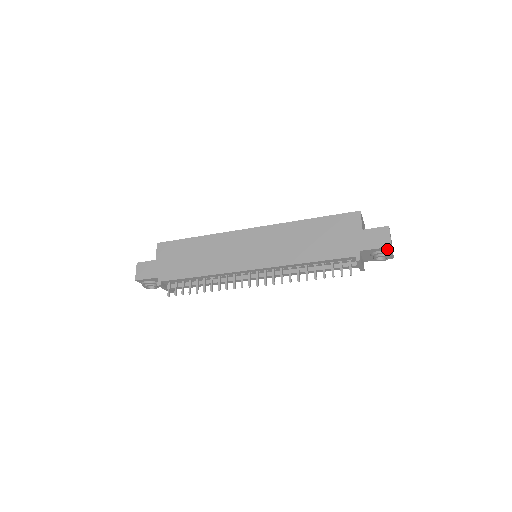
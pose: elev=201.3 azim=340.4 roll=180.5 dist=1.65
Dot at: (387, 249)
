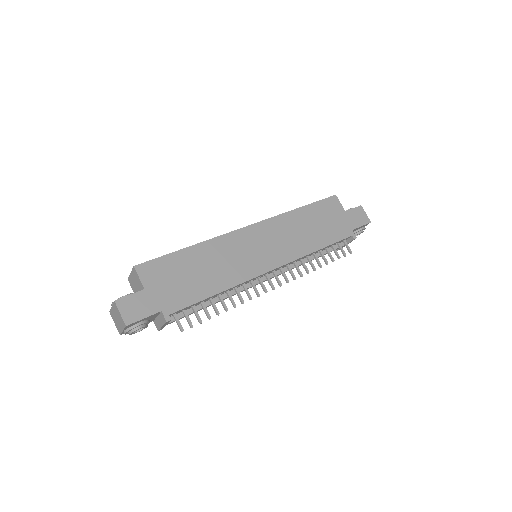
Dot at: (365, 225)
